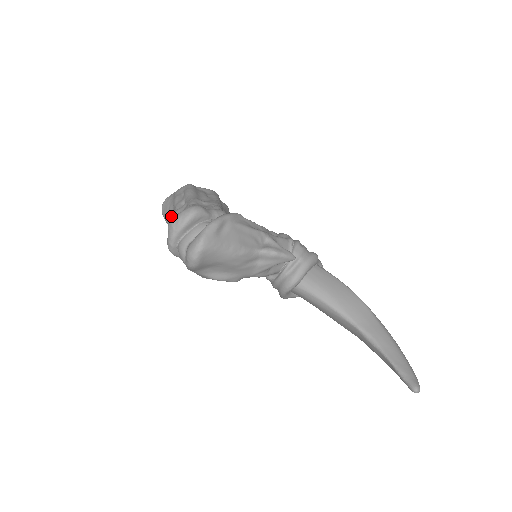
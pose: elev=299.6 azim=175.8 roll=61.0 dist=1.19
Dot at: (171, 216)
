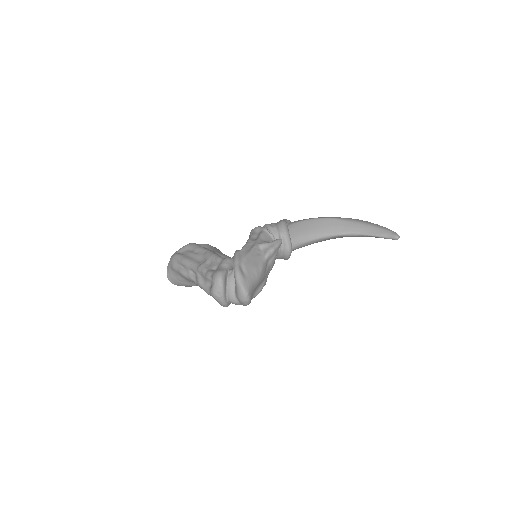
Dot at: (184, 282)
